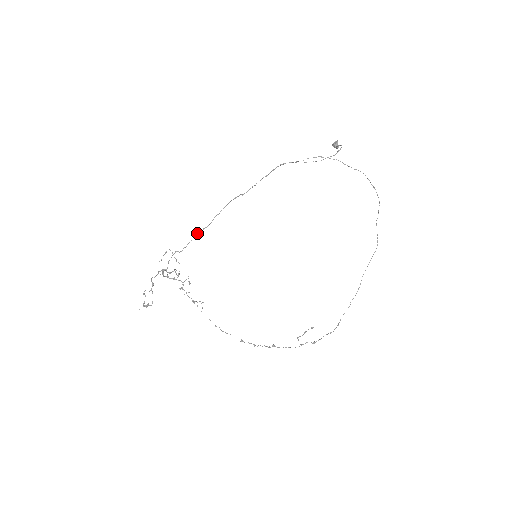
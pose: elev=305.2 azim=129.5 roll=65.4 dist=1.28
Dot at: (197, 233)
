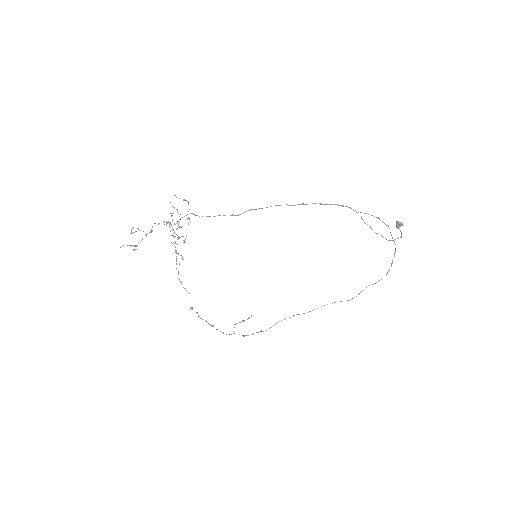
Dot at: (224, 215)
